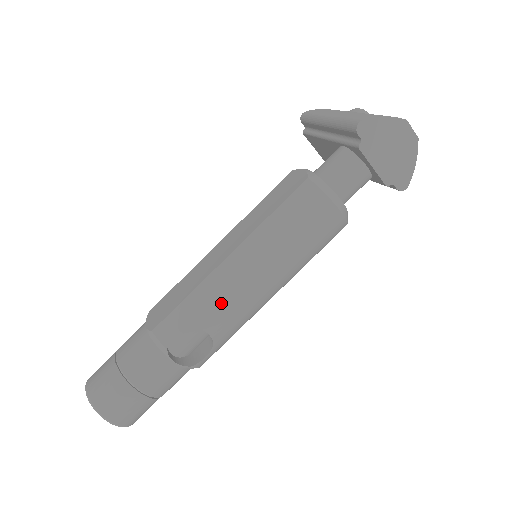
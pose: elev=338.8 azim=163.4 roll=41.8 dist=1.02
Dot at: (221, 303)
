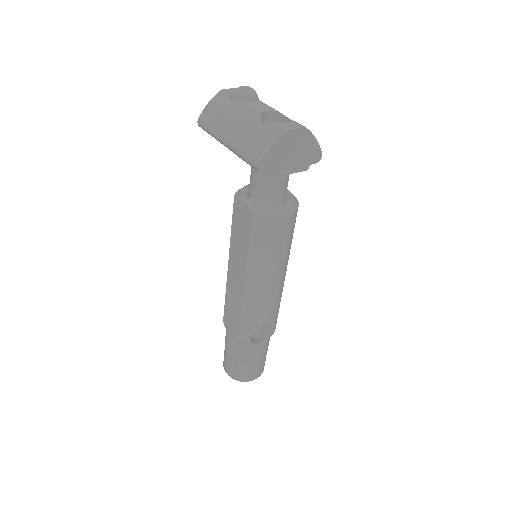
Dot at: (262, 308)
